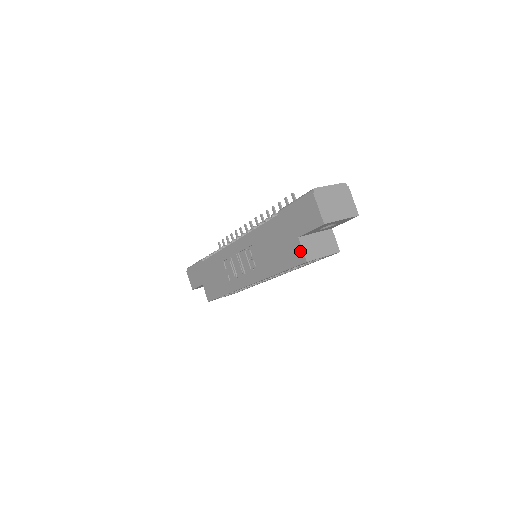
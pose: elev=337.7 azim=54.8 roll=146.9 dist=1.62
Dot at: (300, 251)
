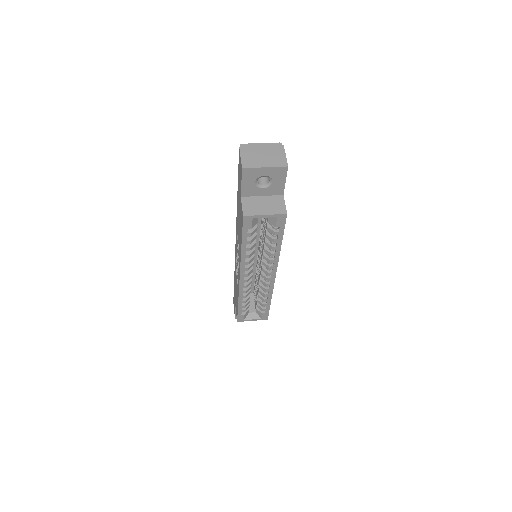
Dot at: (241, 209)
